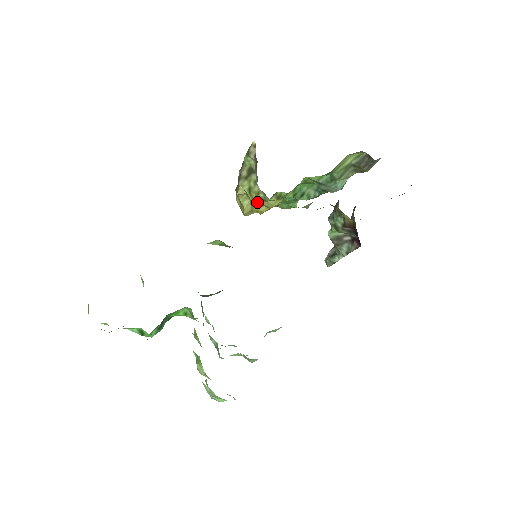
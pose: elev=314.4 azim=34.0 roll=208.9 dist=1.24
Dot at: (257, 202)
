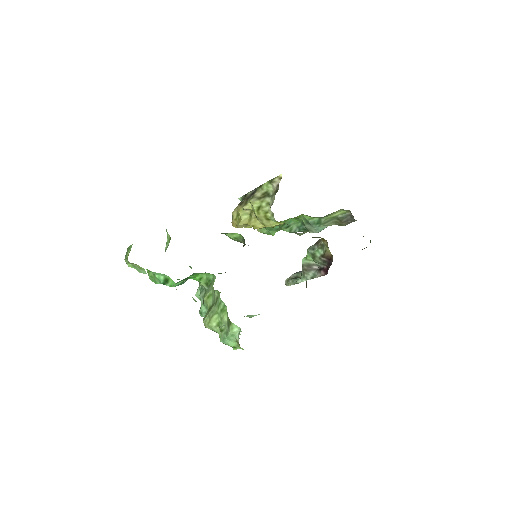
Dot at: (259, 219)
